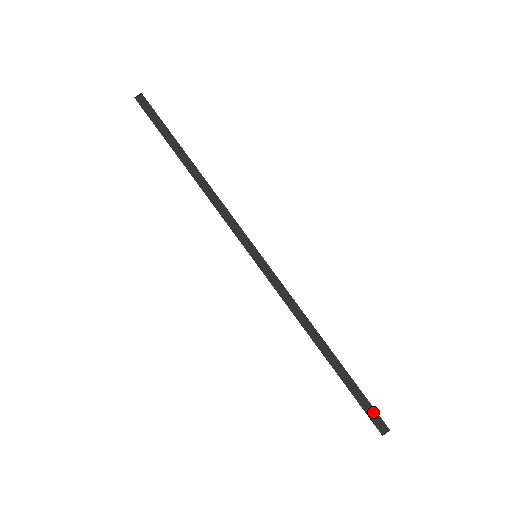
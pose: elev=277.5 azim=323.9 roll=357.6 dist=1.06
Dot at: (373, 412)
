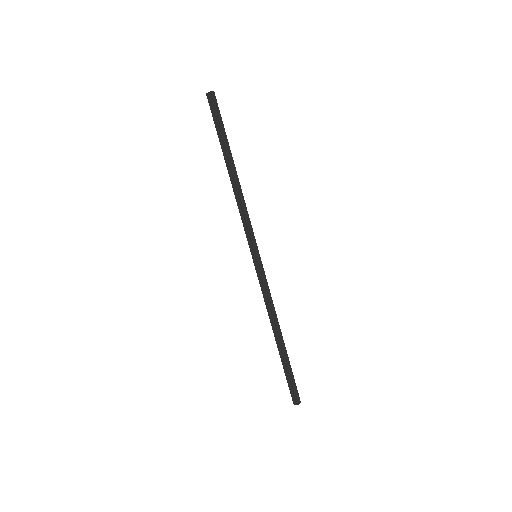
Dot at: (293, 389)
